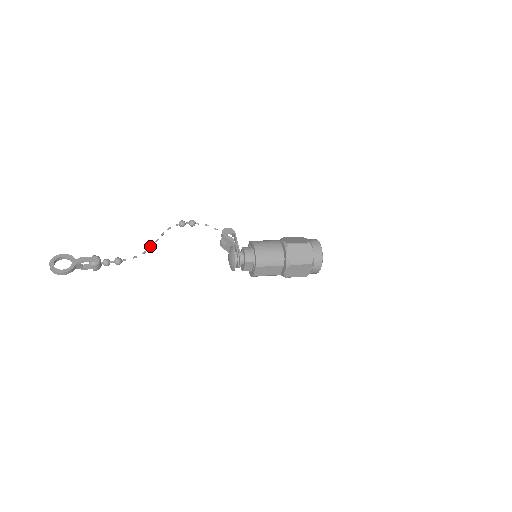
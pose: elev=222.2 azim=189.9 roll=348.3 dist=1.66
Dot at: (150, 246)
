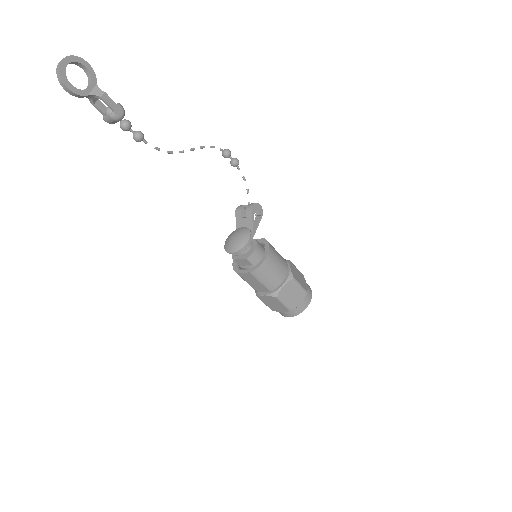
Dot at: occluded
